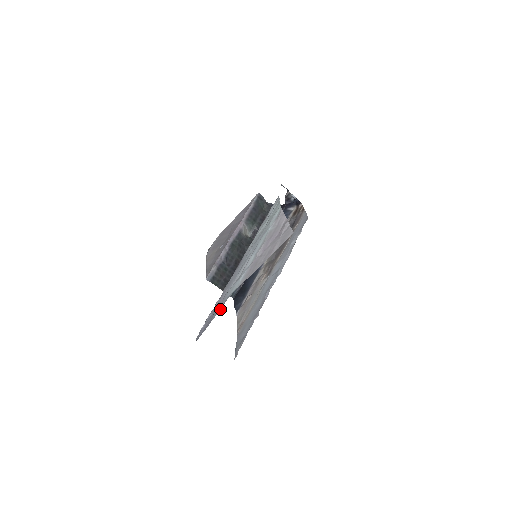
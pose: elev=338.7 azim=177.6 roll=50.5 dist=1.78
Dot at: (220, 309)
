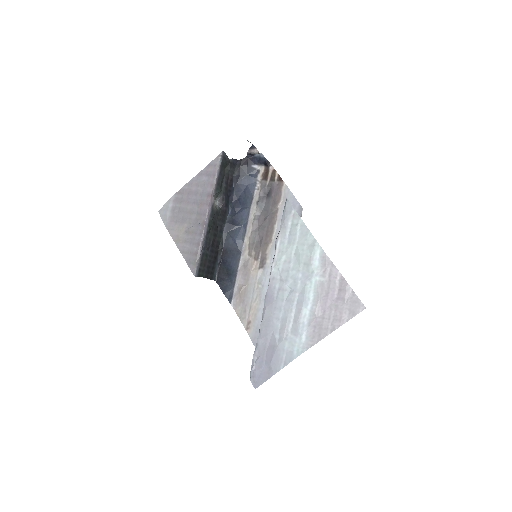
Dot at: (284, 365)
